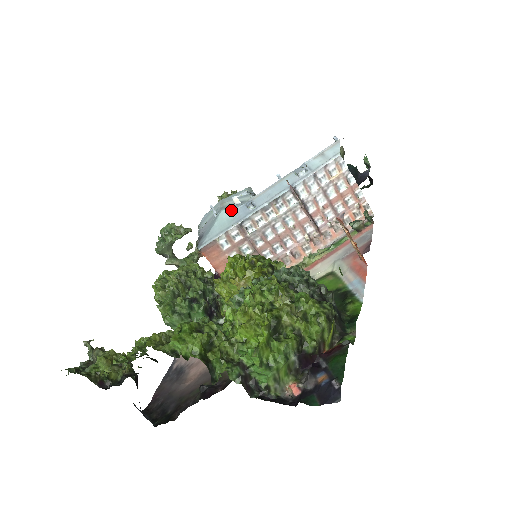
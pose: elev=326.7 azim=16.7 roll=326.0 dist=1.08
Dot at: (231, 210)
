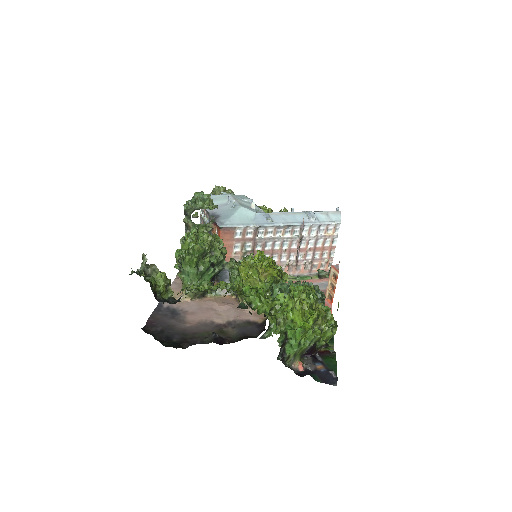
Dot at: (250, 211)
